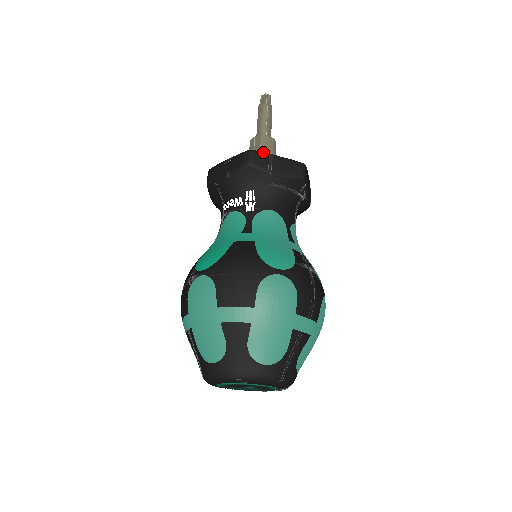
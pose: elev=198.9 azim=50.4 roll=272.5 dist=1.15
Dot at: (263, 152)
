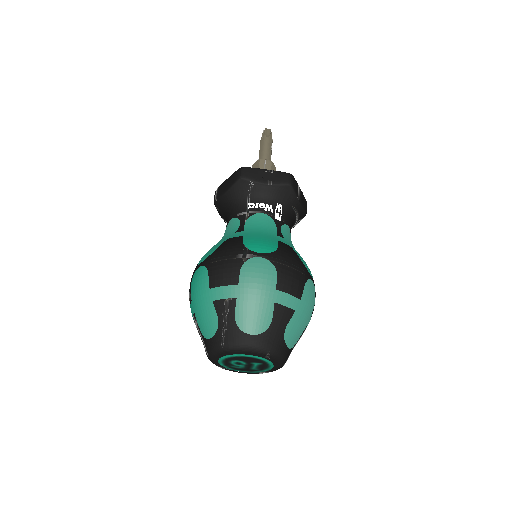
Dot at: (296, 181)
